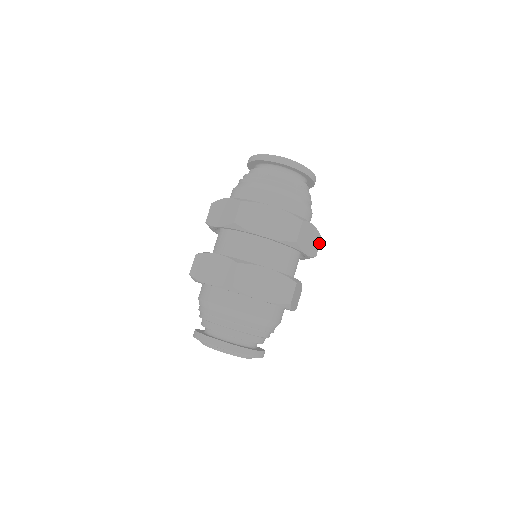
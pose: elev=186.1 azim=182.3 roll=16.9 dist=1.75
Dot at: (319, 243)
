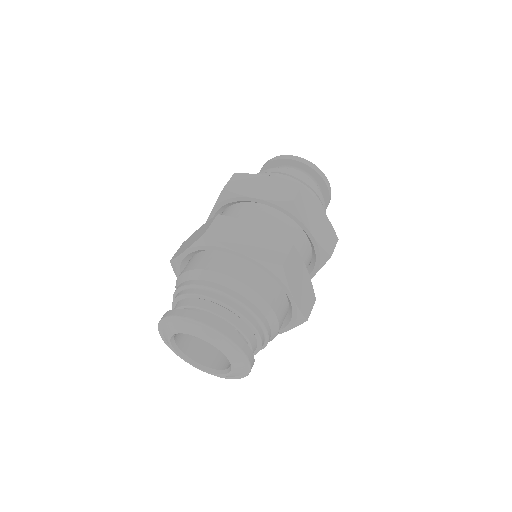
Dot at: occluded
